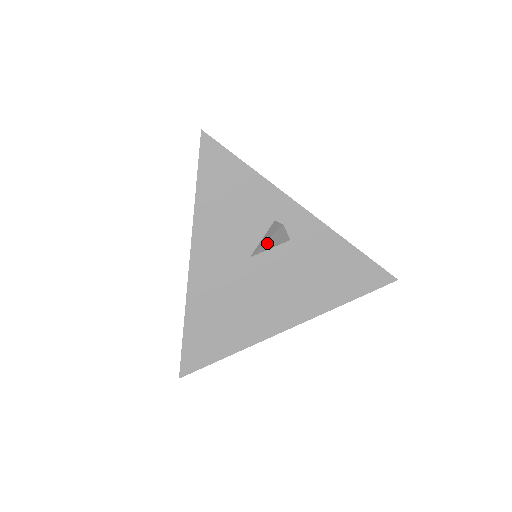
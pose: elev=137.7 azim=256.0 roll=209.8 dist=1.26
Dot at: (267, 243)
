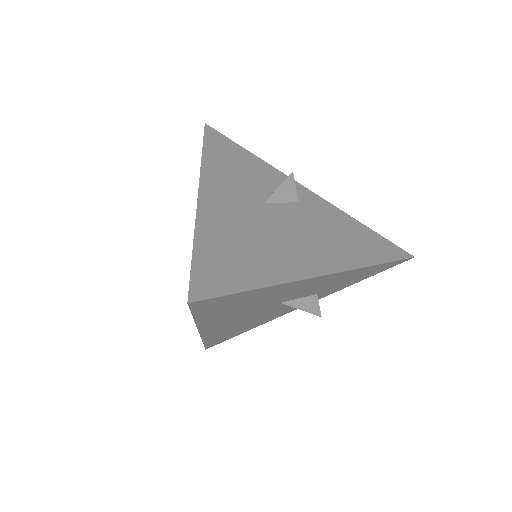
Dot at: (279, 191)
